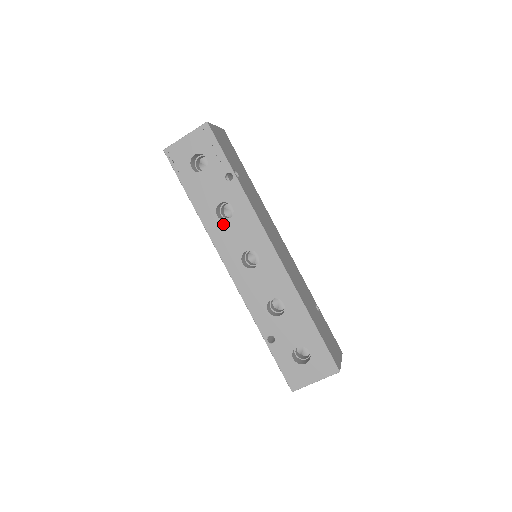
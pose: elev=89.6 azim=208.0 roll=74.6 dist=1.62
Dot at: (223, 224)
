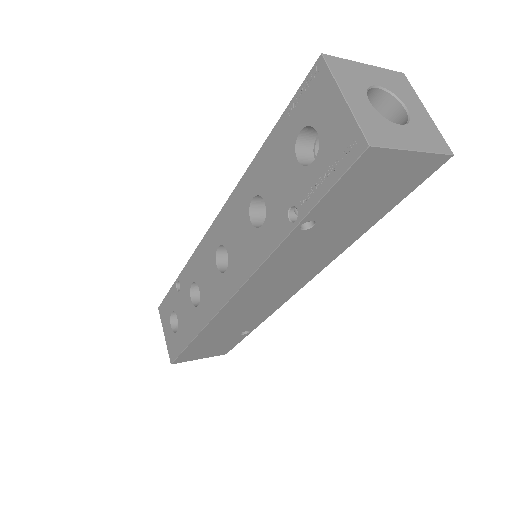
Dot at: (246, 211)
